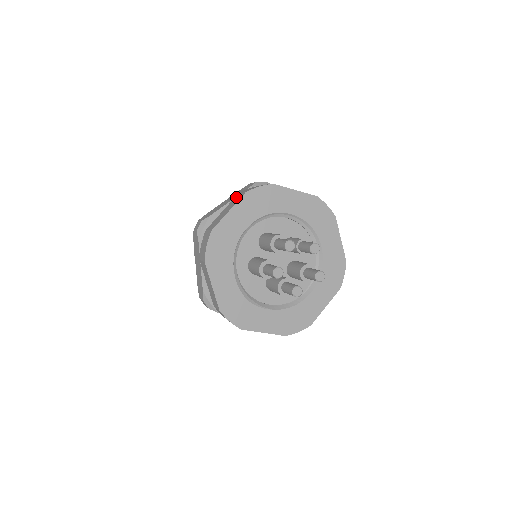
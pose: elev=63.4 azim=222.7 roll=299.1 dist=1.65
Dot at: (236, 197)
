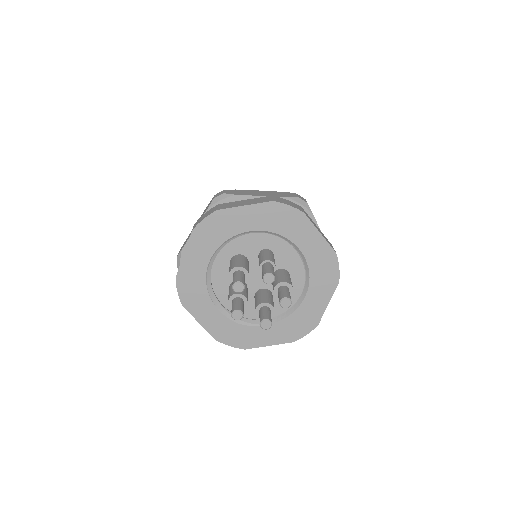
Dot at: occluded
